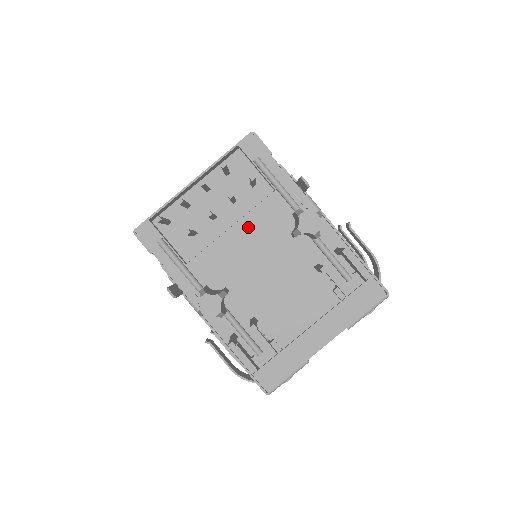
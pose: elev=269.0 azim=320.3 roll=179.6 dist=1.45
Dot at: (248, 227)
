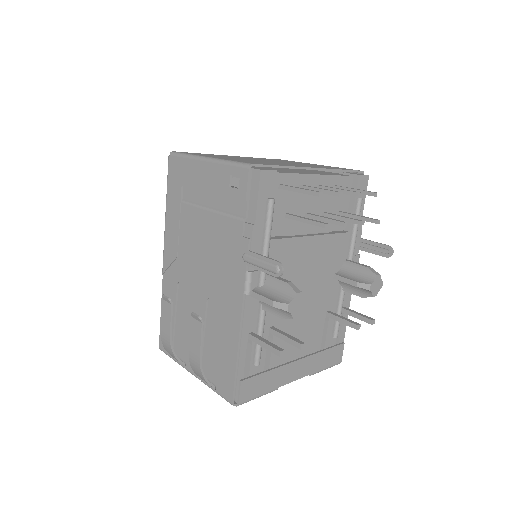
Dot at: (321, 246)
